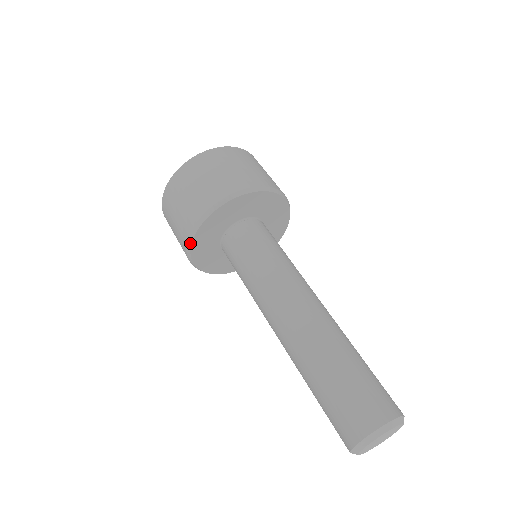
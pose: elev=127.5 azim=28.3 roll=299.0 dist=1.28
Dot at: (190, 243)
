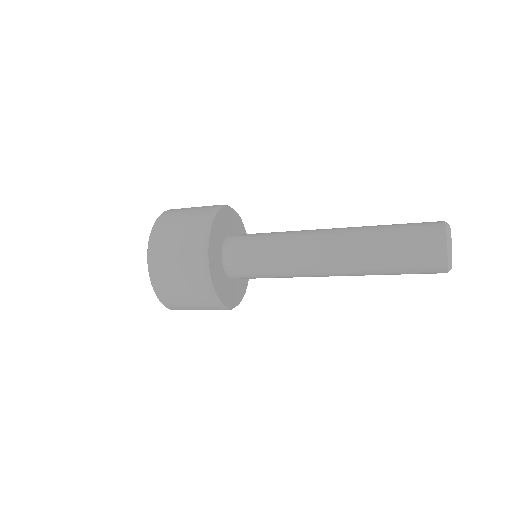
Dot at: (216, 212)
